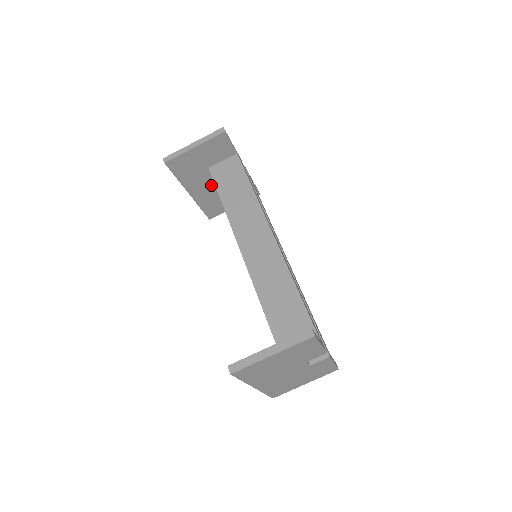
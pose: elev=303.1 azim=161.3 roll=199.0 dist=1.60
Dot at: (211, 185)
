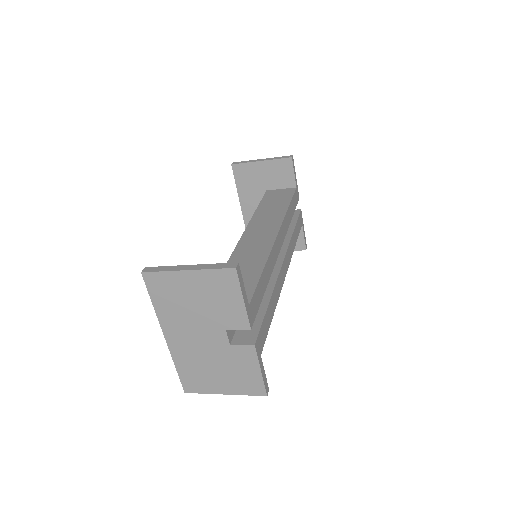
Dot at: occluded
